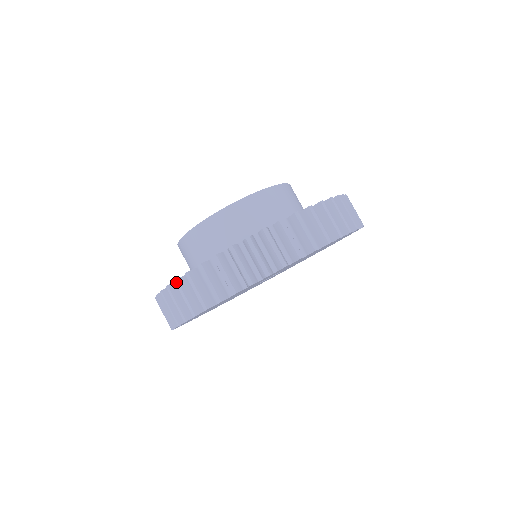
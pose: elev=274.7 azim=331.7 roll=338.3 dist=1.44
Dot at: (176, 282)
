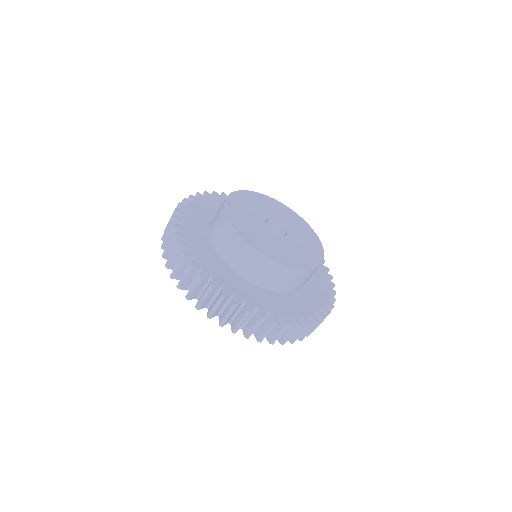
Dot at: (183, 255)
